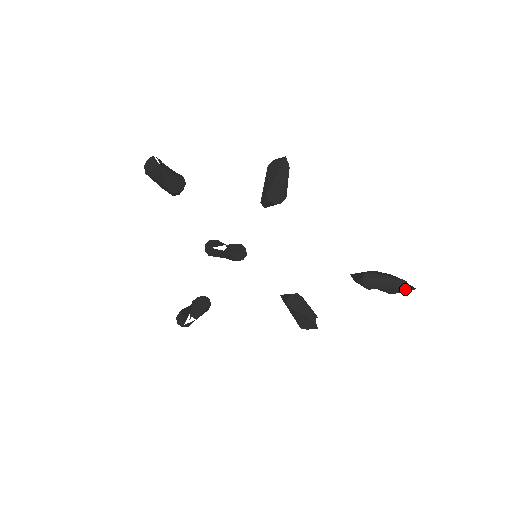
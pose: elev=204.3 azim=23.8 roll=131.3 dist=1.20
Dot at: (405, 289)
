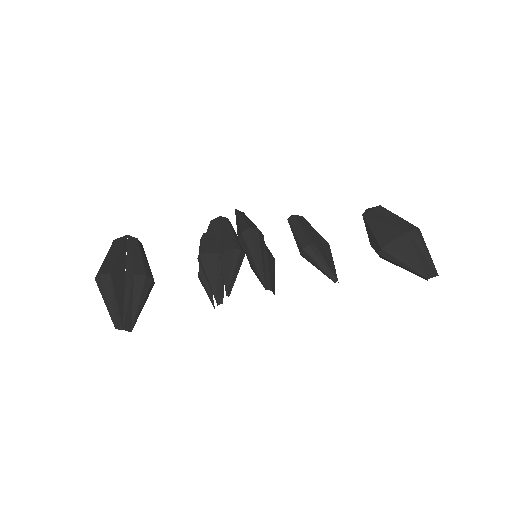
Dot at: (426, 265)
